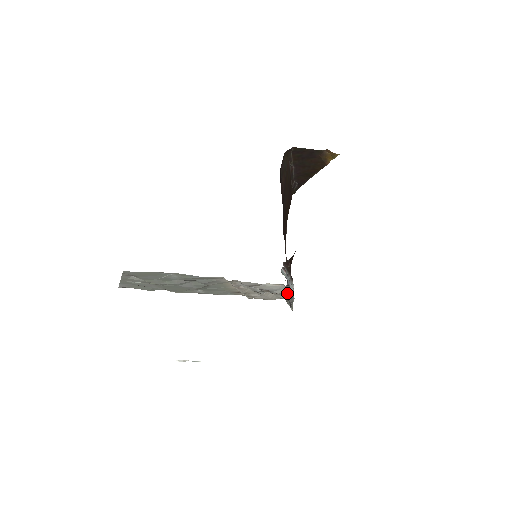
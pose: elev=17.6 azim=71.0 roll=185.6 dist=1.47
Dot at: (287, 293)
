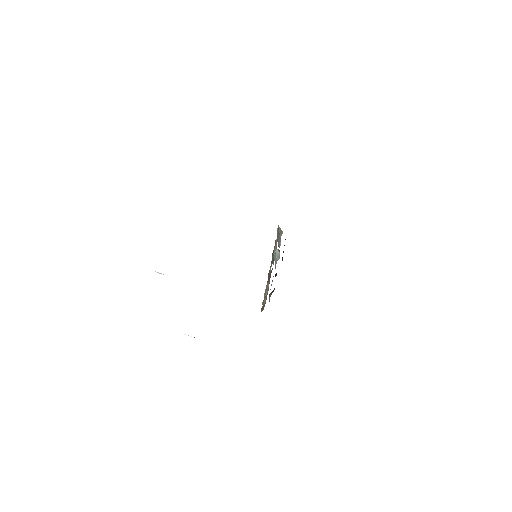
Dot at: (268, 286)
